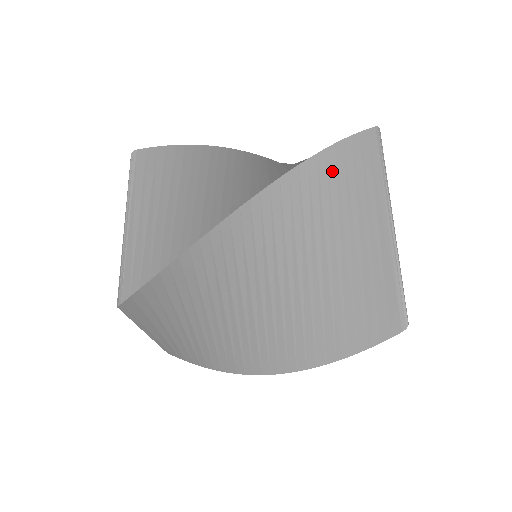
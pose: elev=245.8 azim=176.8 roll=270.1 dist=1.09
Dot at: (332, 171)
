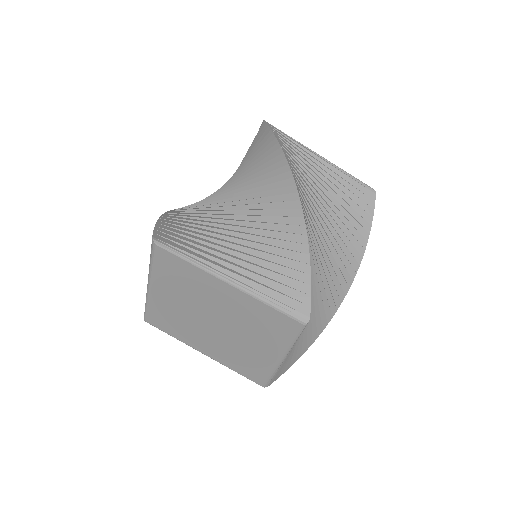
Dot at: occluded
